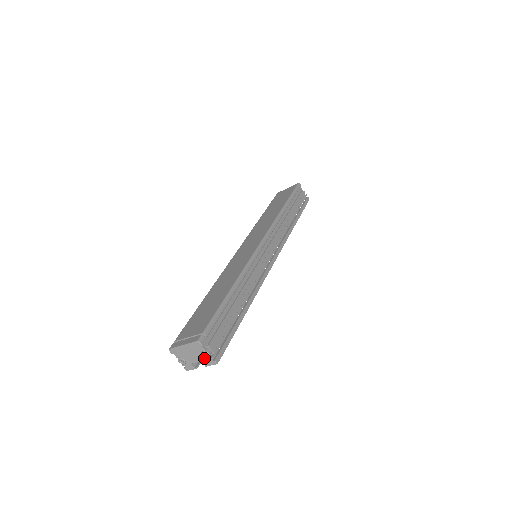
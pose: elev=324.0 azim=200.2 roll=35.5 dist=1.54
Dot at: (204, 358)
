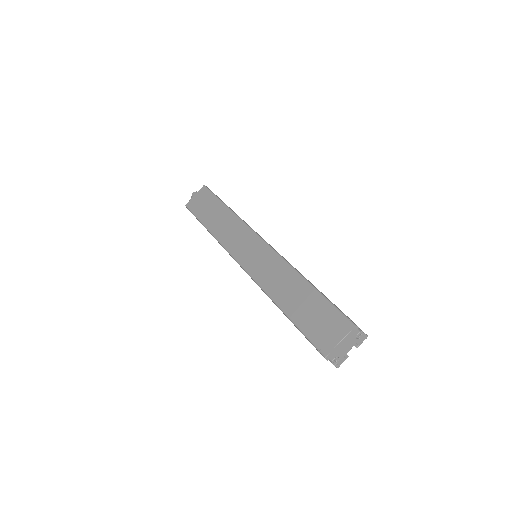
Dot at: (358, 340)
